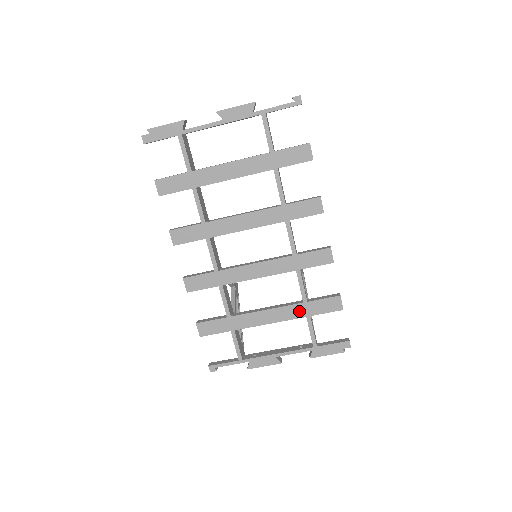
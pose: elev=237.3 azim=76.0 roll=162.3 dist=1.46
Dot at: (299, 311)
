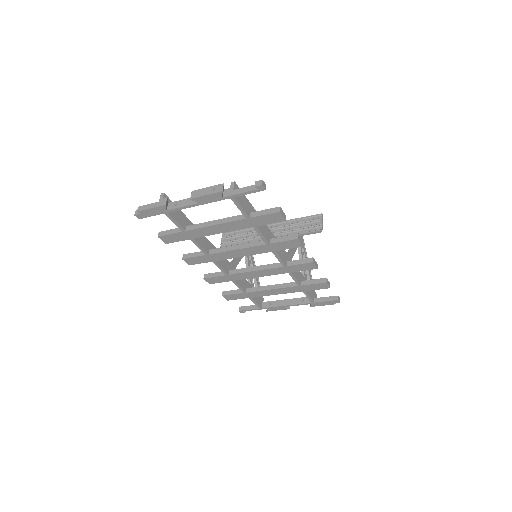
Dot at: (296, 289)
